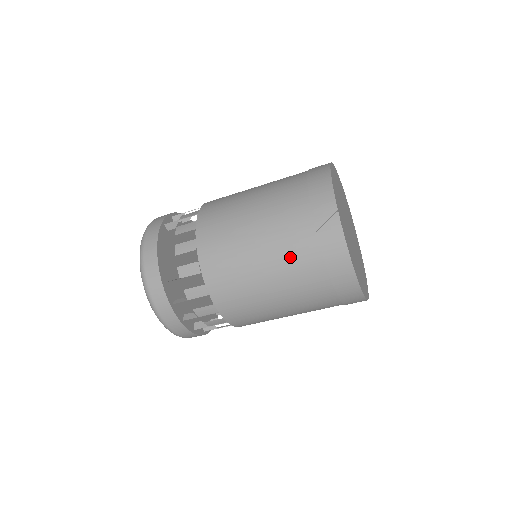
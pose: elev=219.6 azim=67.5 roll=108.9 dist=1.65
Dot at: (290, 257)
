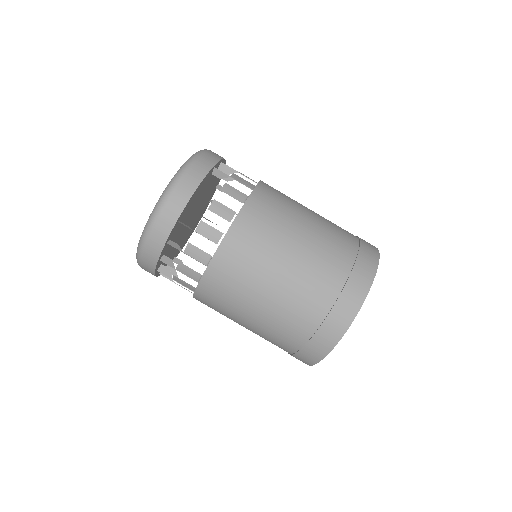
Dot at: (299, 301)
